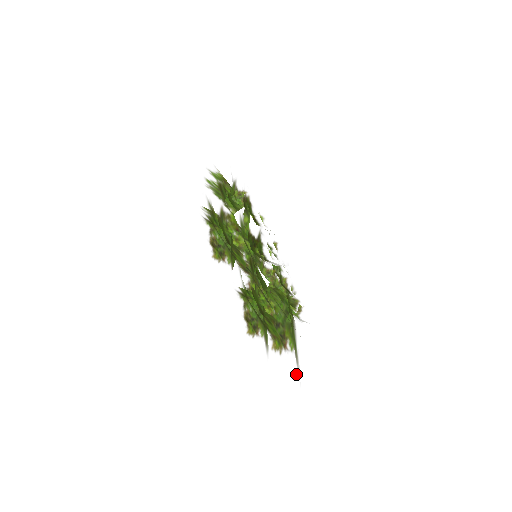
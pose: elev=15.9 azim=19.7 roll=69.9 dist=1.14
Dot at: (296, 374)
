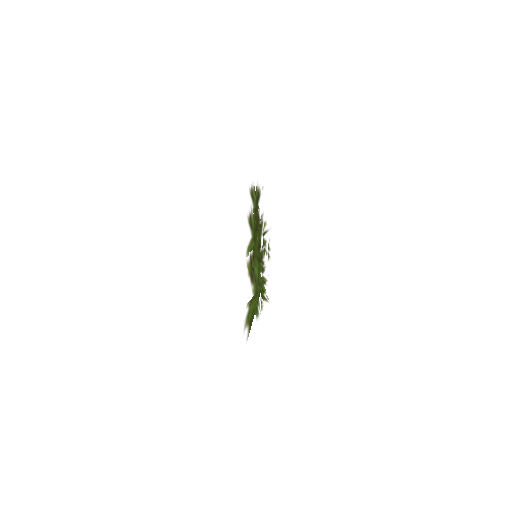
Dot at: (248, 299)
